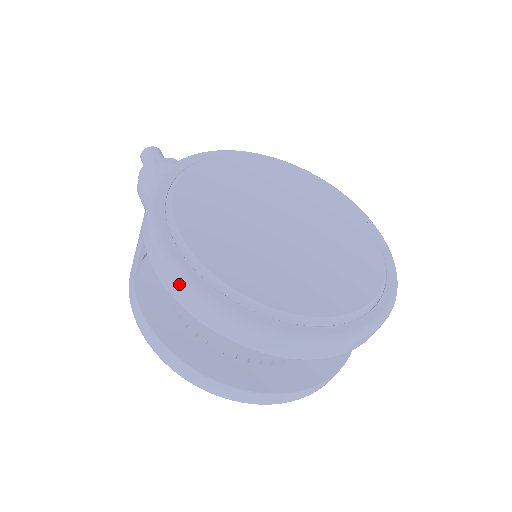
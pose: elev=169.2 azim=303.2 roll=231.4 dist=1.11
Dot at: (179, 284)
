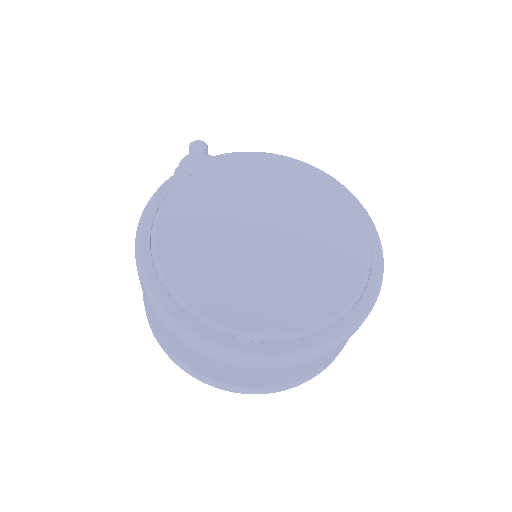
Dot at: (140, 280)
